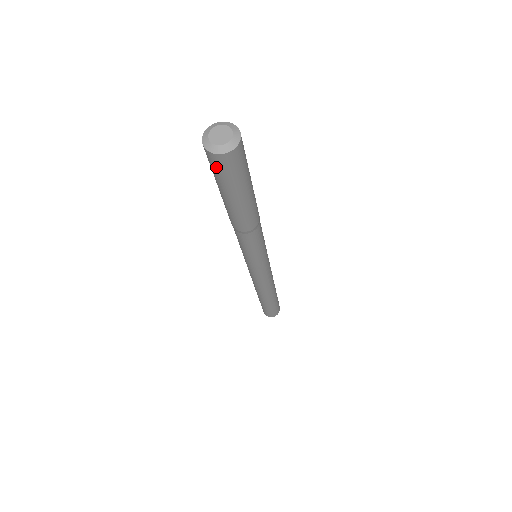
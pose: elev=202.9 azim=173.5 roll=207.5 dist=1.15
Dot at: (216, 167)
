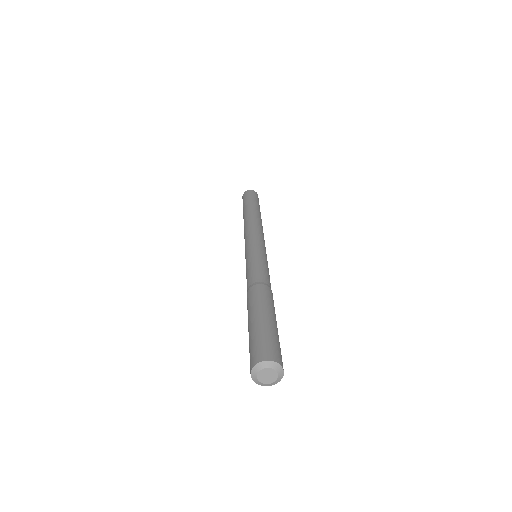
Dot at: occluded
